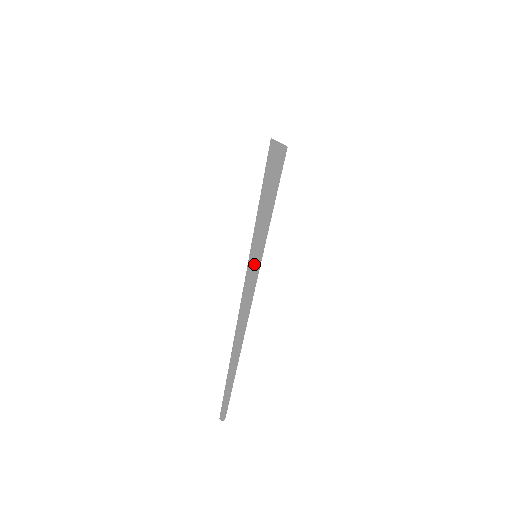
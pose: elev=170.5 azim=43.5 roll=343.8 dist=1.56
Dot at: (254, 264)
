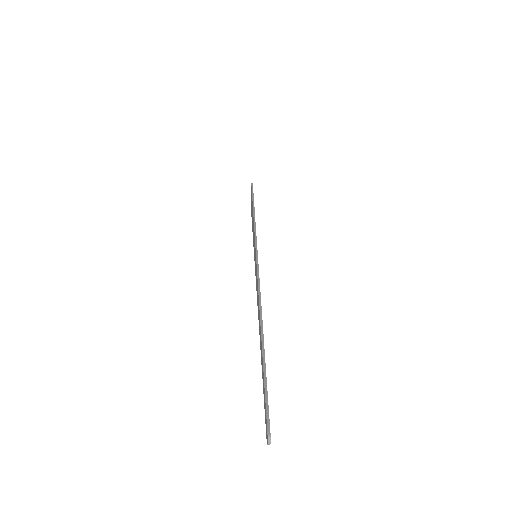
Dot at: occluded
